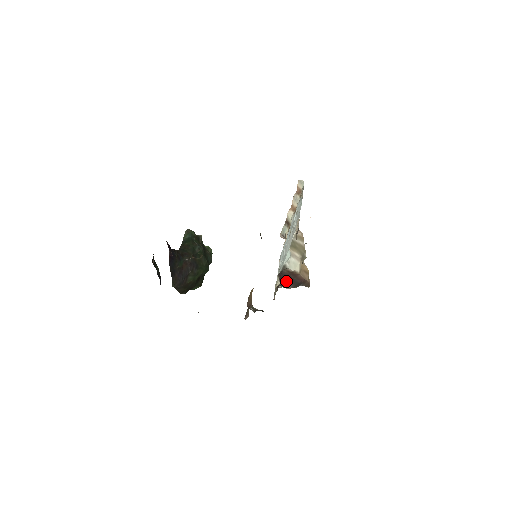
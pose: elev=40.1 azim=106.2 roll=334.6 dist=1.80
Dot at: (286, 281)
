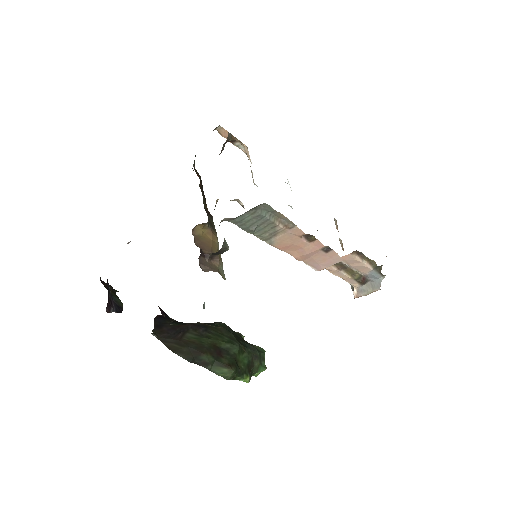
Dot at: occluded
